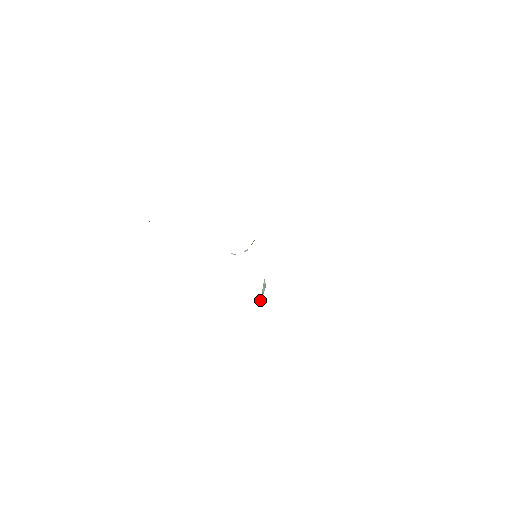
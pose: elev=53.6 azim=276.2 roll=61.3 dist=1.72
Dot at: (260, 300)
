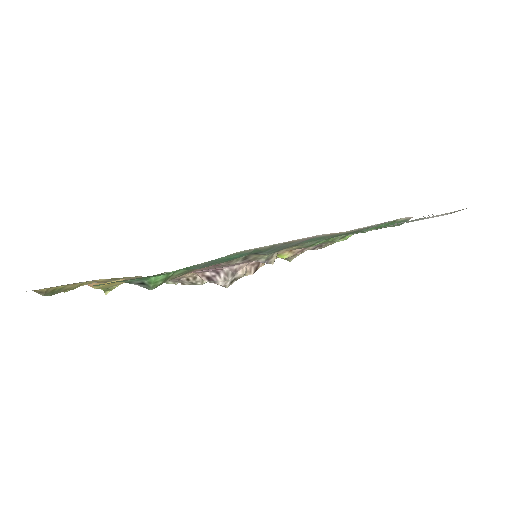
Dot at: (260, 249)
